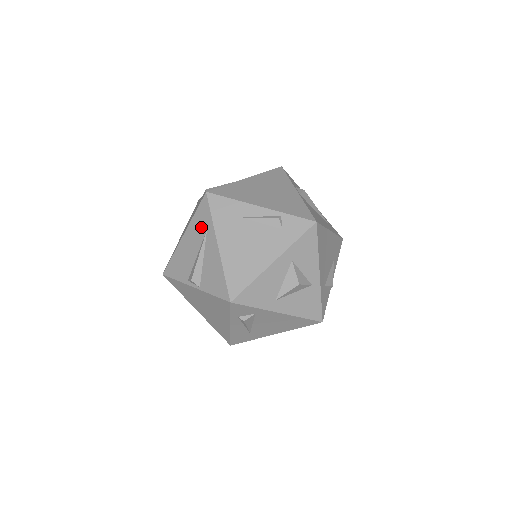
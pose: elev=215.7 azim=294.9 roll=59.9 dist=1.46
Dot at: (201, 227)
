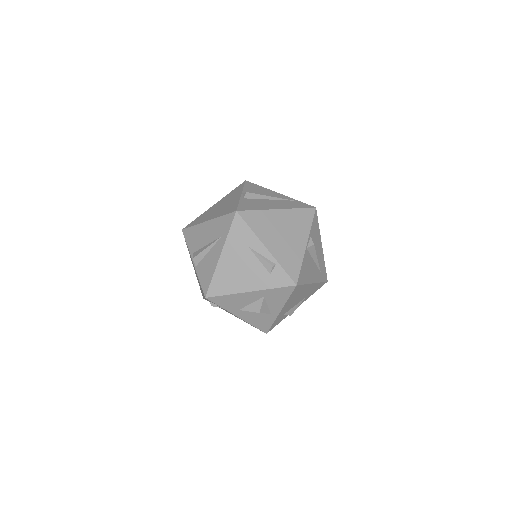
Dot at: (219, 230)
